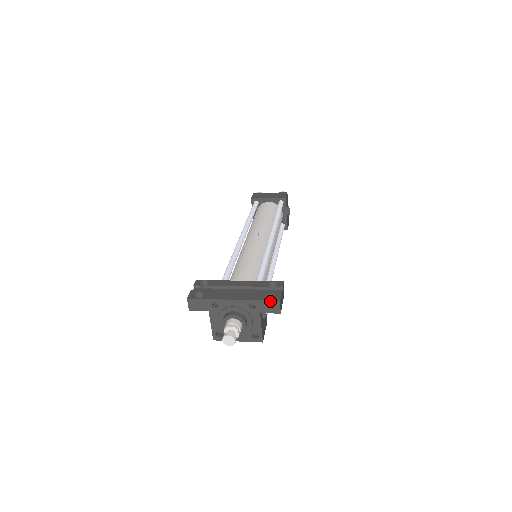
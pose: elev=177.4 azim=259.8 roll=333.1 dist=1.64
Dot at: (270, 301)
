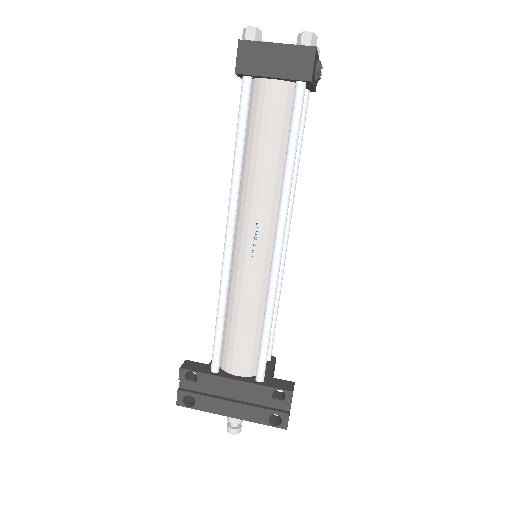
Dot at: occluded
